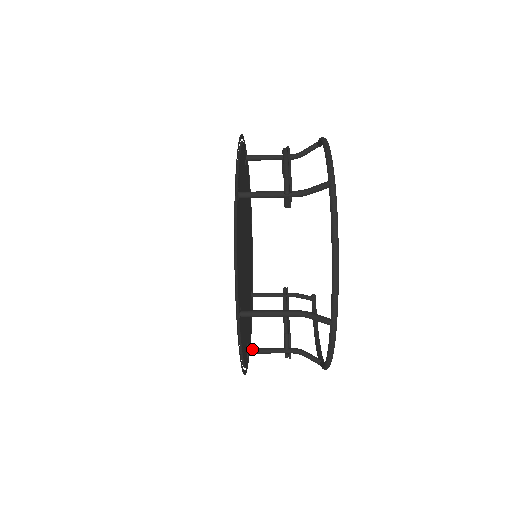
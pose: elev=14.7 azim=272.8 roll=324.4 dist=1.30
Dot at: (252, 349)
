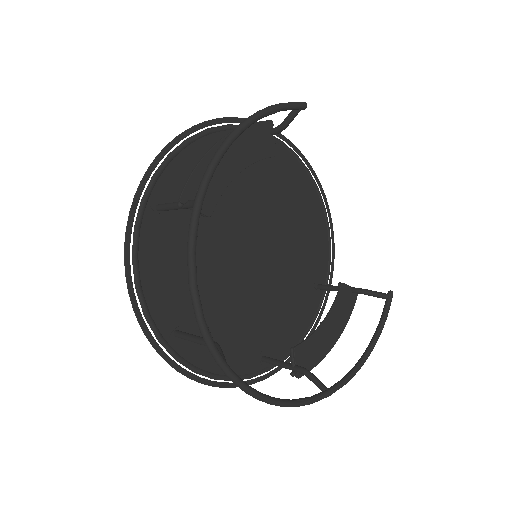
Dot at: (264, 358)
